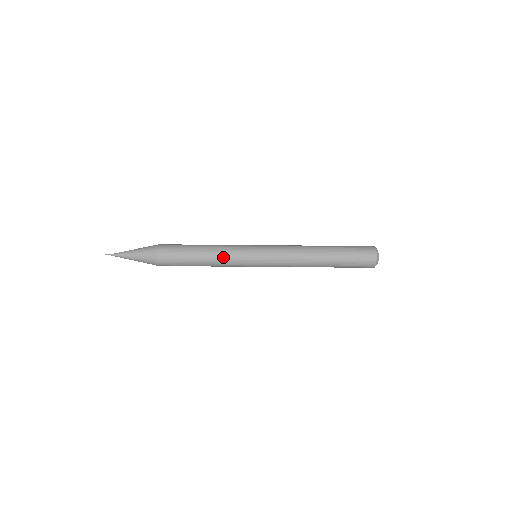
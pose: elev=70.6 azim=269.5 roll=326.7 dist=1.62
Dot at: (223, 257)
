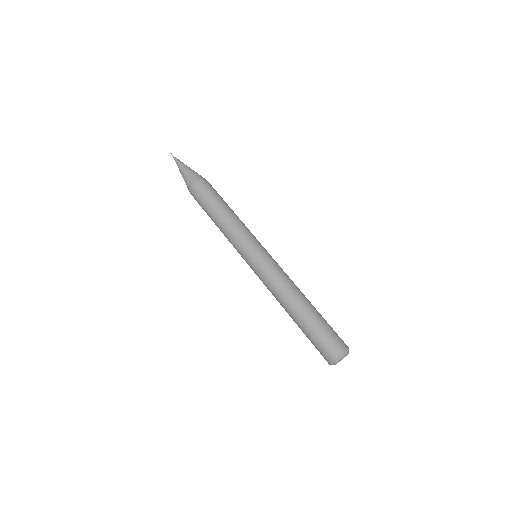
Dot at: (243, 224)
